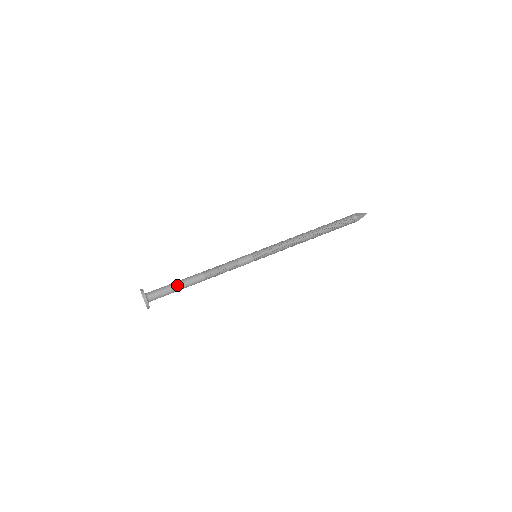
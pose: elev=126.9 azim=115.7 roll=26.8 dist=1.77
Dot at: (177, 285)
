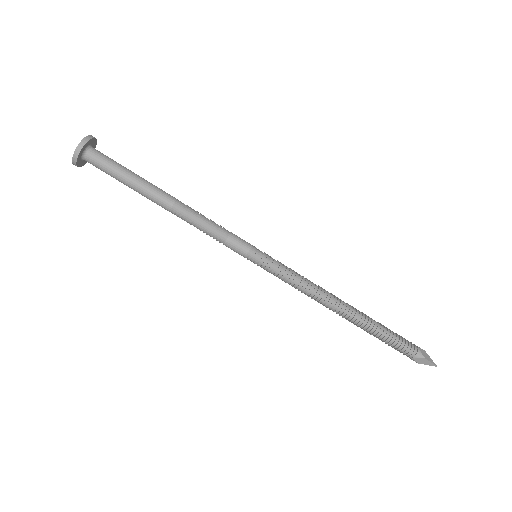
Dot at: (133, 178)
